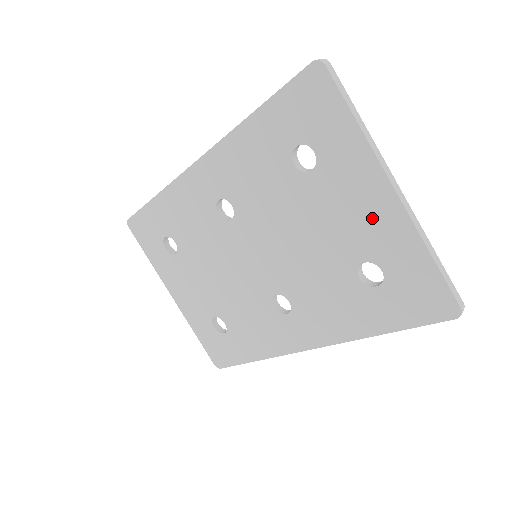
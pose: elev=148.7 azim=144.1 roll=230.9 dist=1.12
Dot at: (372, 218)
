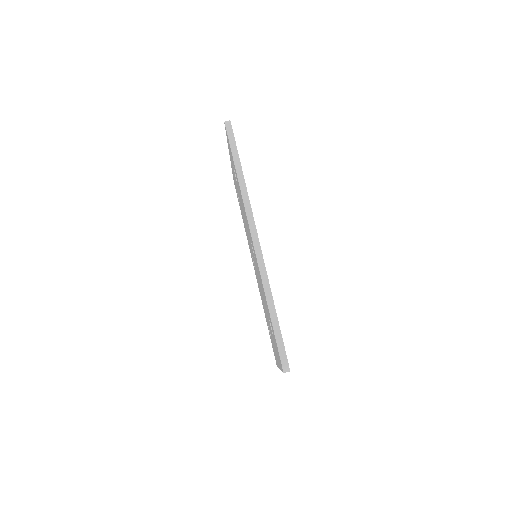
Dot at: occluded
